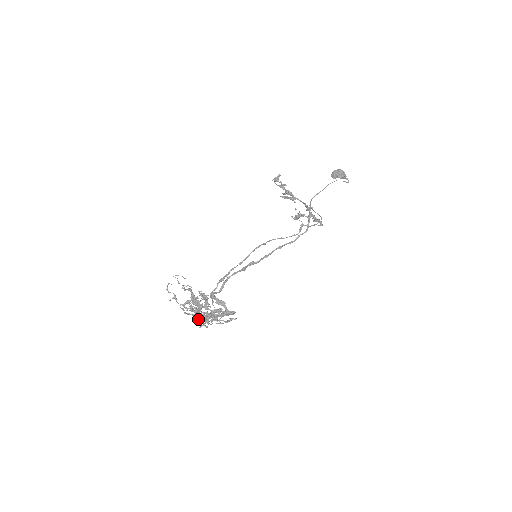
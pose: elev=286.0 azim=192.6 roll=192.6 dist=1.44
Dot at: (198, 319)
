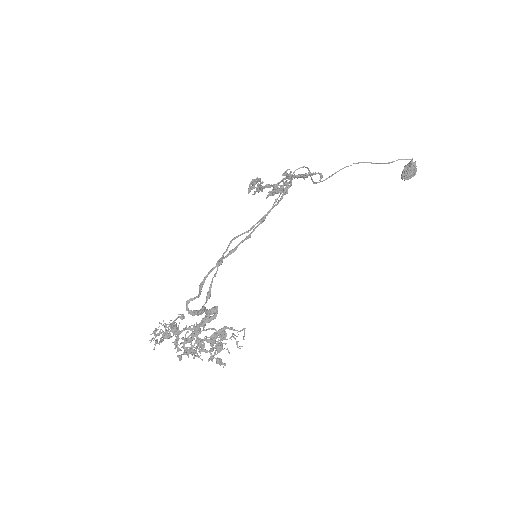
Dot at: occluded
